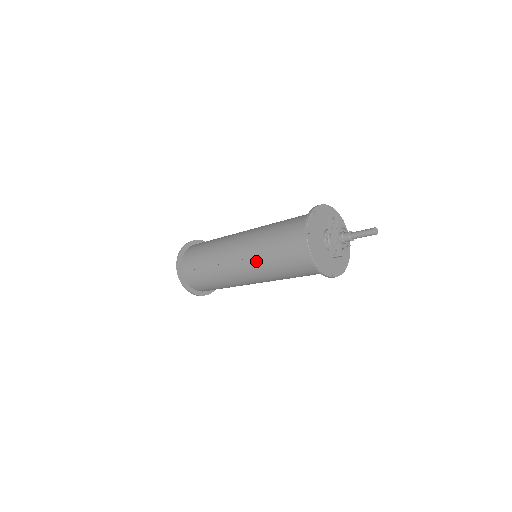
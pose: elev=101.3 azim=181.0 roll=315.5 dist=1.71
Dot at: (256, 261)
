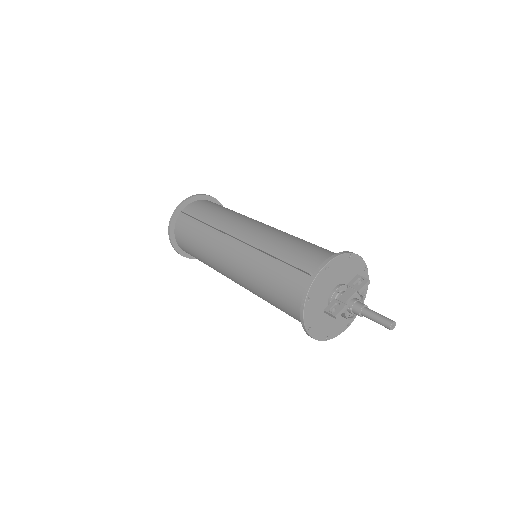
Dot at: (253, 253)
